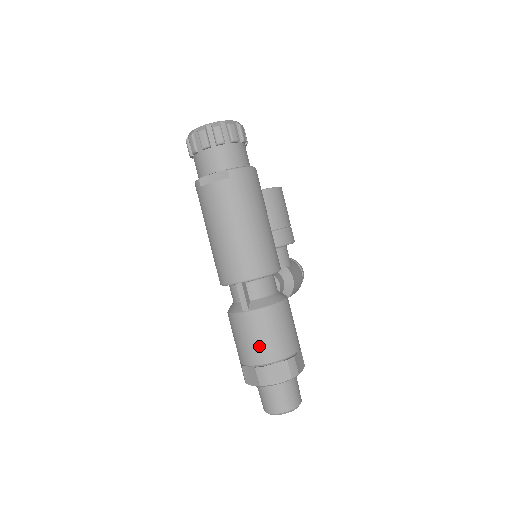
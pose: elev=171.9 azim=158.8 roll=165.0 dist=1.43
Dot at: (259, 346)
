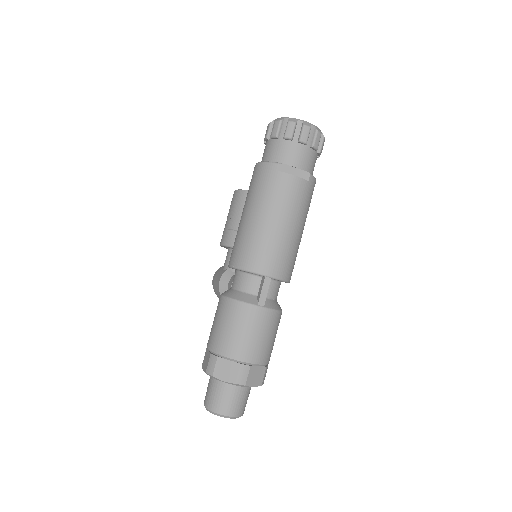
Dot at: (256, 344)
